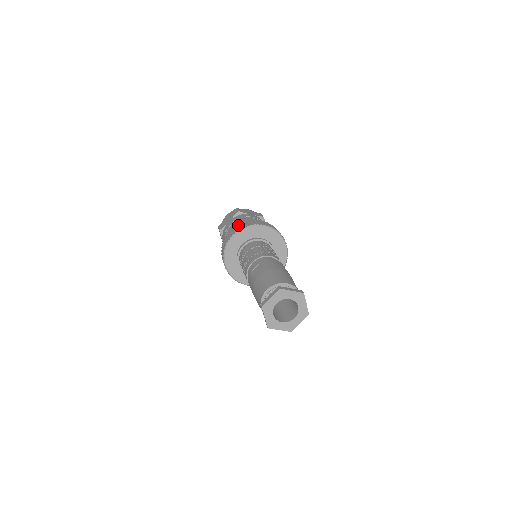
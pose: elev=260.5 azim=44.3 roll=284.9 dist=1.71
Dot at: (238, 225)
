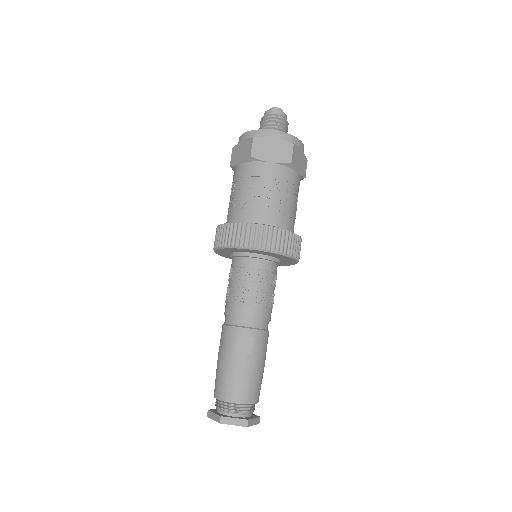
Dot at: (275, 233)
